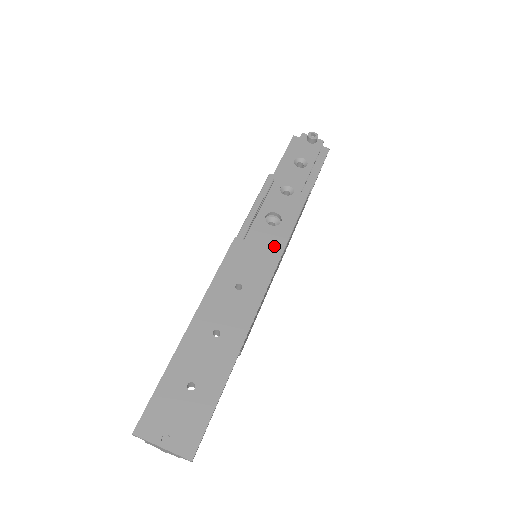
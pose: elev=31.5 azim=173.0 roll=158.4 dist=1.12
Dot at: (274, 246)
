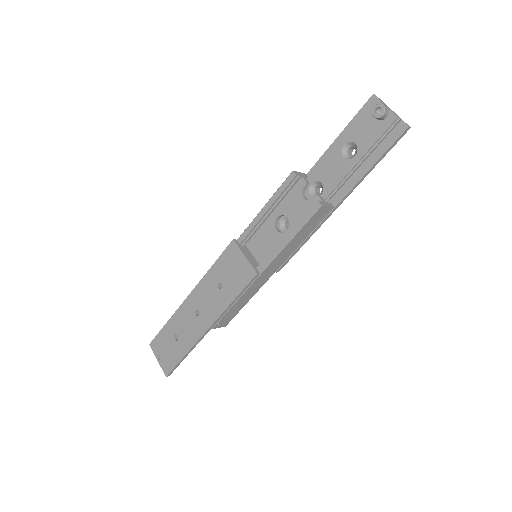
Dot at: occluded
